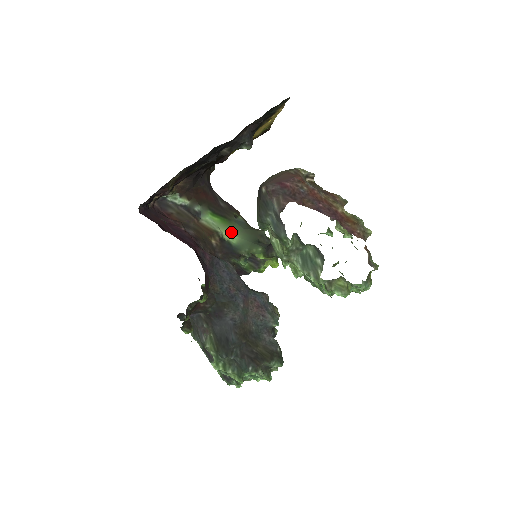
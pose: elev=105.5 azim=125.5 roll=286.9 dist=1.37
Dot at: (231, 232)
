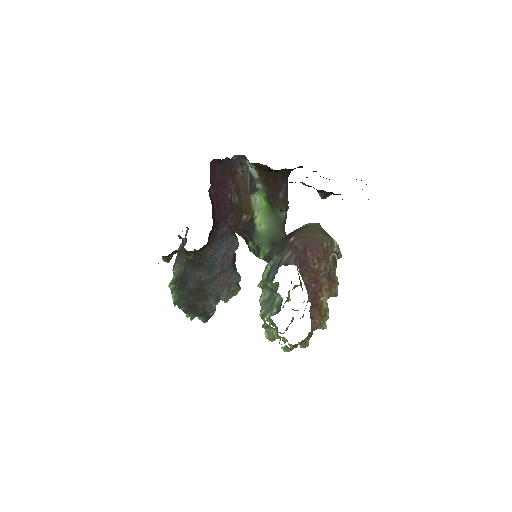
Dot at: (264, 220)
